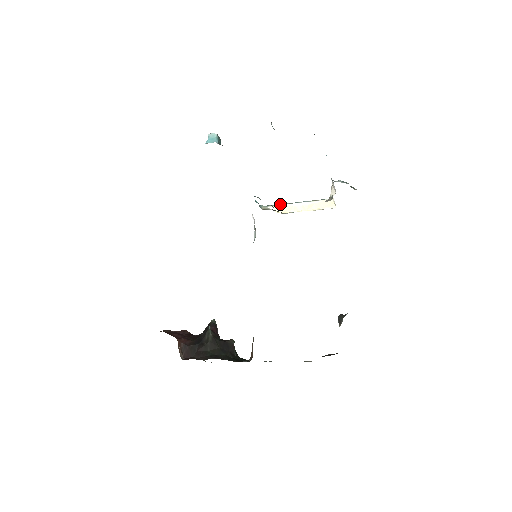
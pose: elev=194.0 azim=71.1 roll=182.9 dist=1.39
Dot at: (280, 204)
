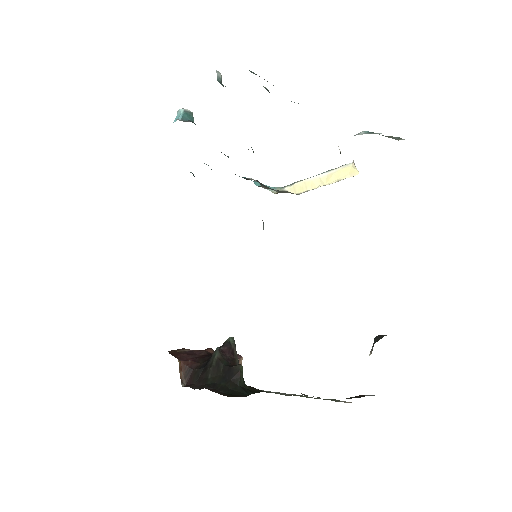
Dot at: (296, 182)
